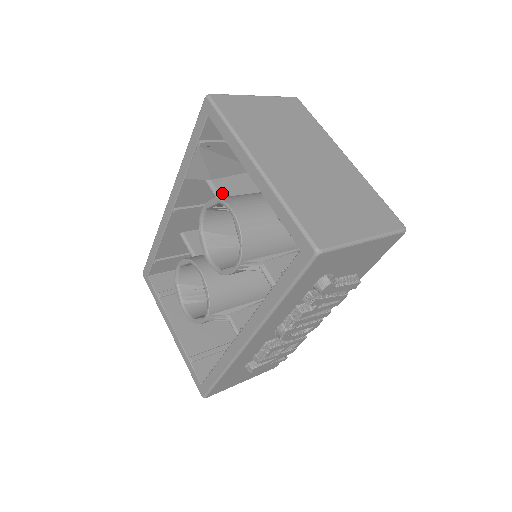
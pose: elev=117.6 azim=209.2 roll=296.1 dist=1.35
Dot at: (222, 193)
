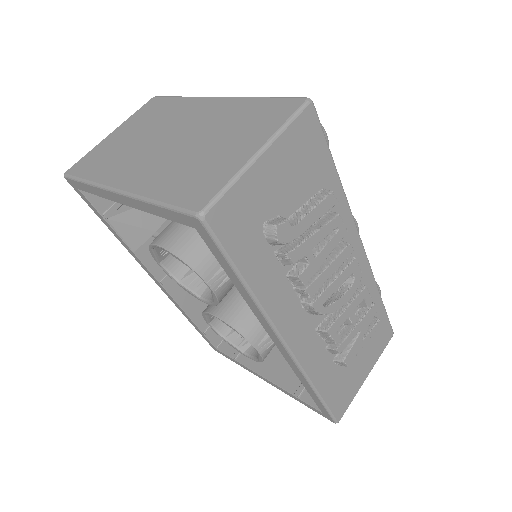
Dot at: occluded
